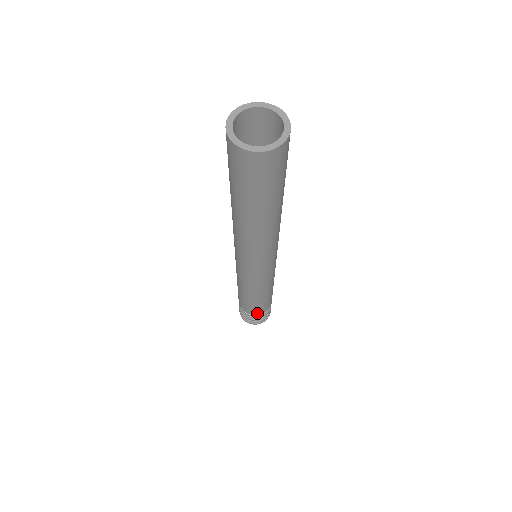
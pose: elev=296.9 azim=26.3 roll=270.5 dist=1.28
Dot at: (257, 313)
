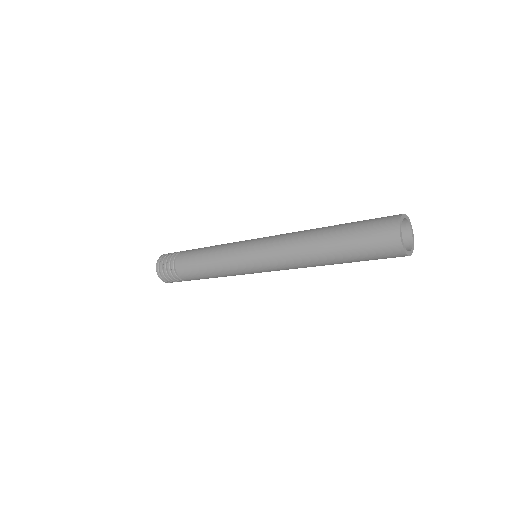
Dot at: occluded
